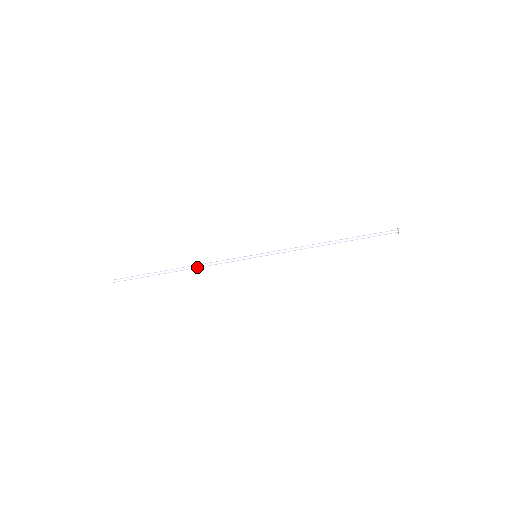
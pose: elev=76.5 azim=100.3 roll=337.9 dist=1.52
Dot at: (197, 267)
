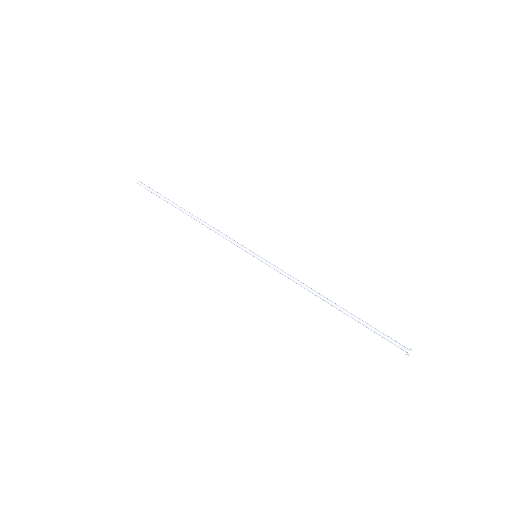
Dot at: (203, 223)
